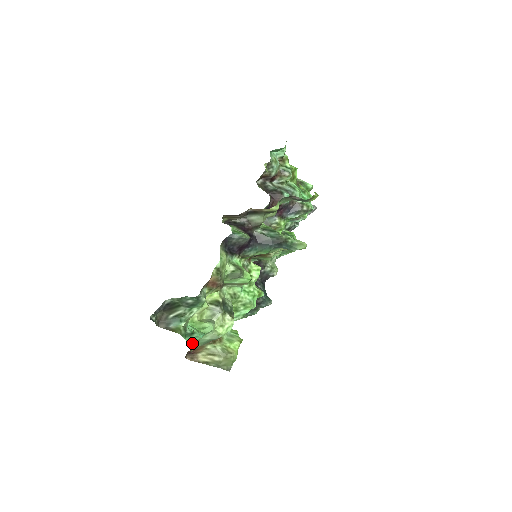
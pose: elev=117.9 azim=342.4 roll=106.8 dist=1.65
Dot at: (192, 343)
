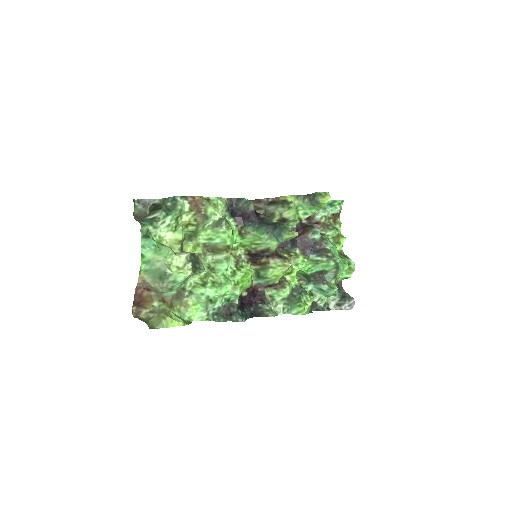
Dot at: (144, 255)
